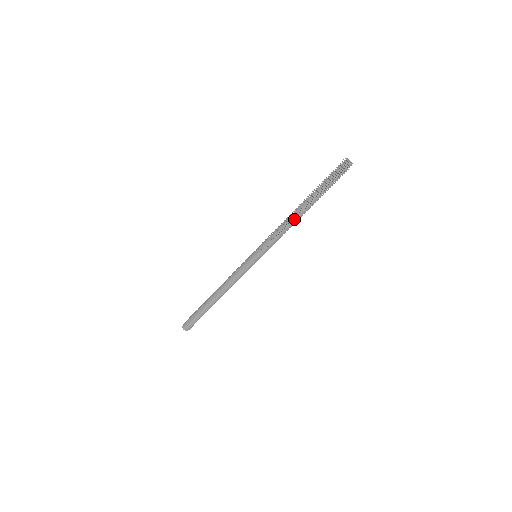
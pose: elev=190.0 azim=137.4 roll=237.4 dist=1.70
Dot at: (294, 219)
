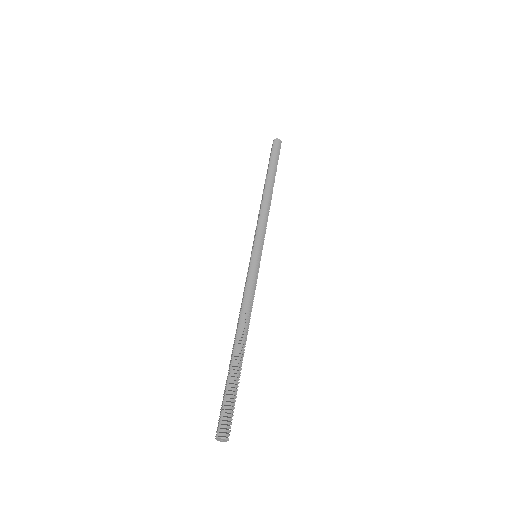
Dot at: (264, 195)
